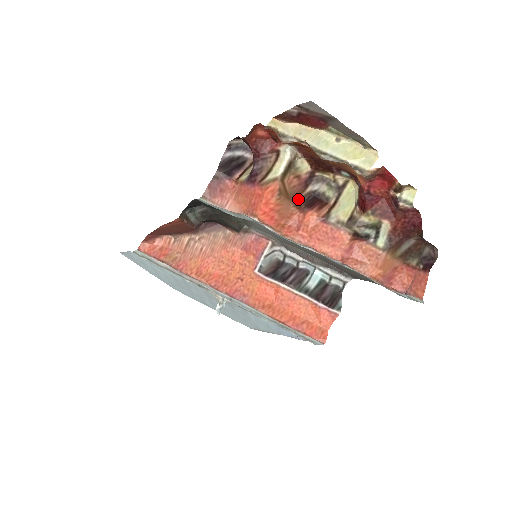
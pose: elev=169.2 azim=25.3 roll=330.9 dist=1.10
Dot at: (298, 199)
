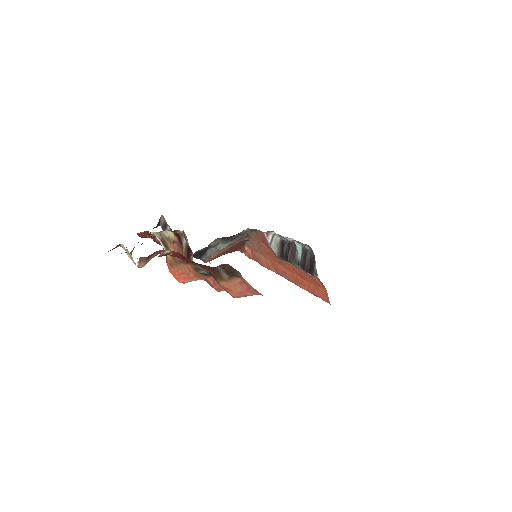
Dot at: occluded
